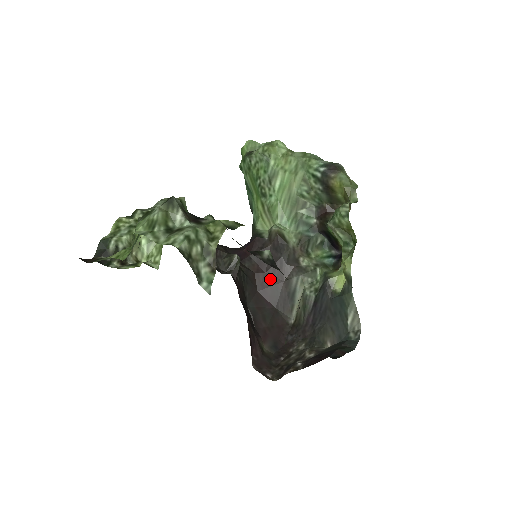
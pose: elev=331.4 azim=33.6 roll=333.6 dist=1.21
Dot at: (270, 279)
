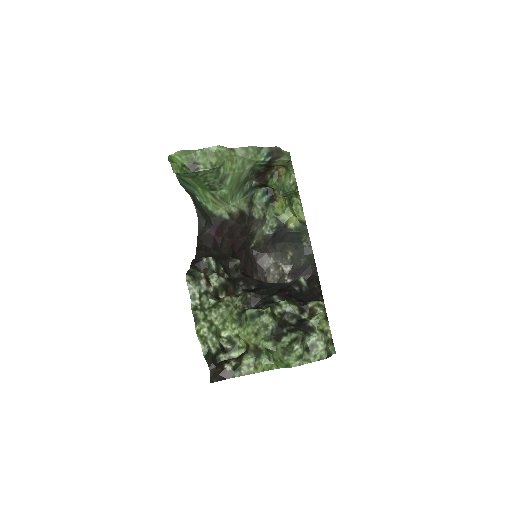
Dot at: (240, 241)
